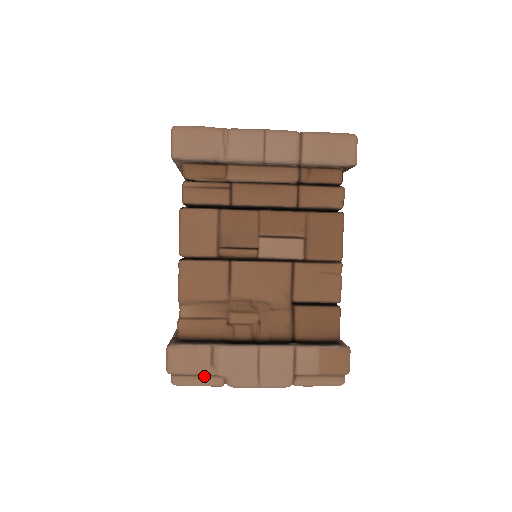
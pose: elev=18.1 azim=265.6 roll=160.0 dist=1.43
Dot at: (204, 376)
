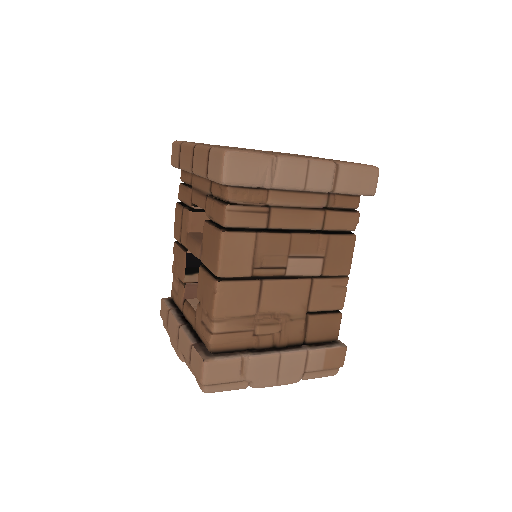
Dot at: (233, 383)
